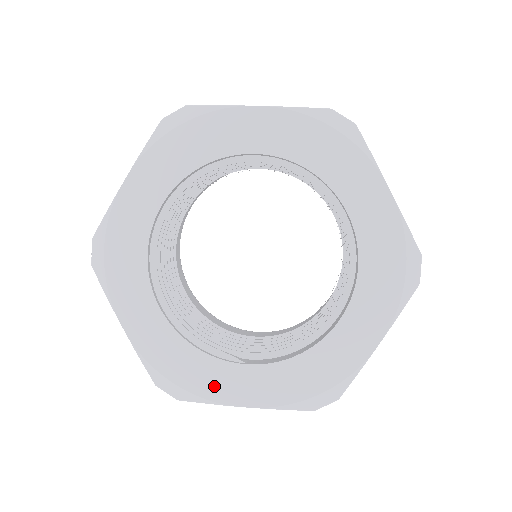
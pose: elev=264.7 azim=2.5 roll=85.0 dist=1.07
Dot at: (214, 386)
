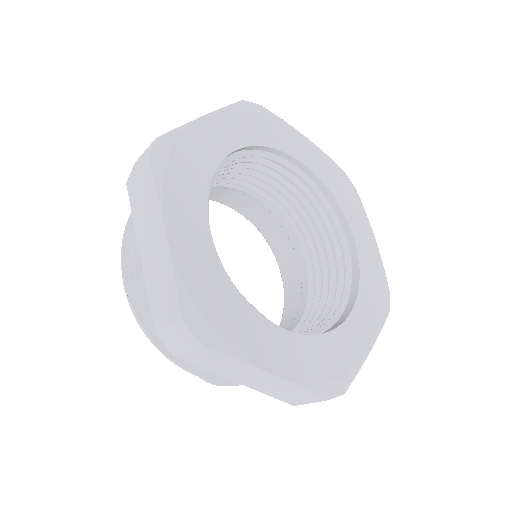
Dot at: (247, 339)
